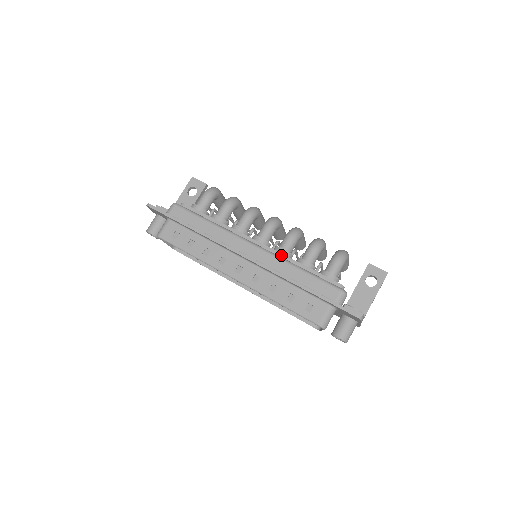
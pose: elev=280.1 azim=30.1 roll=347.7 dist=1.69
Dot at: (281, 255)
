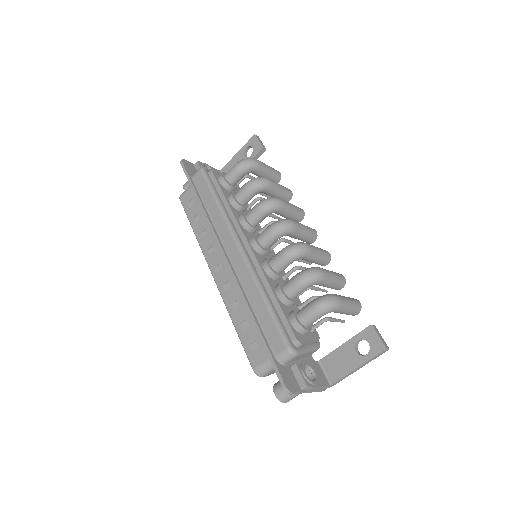
Dot at: (260, 272)
